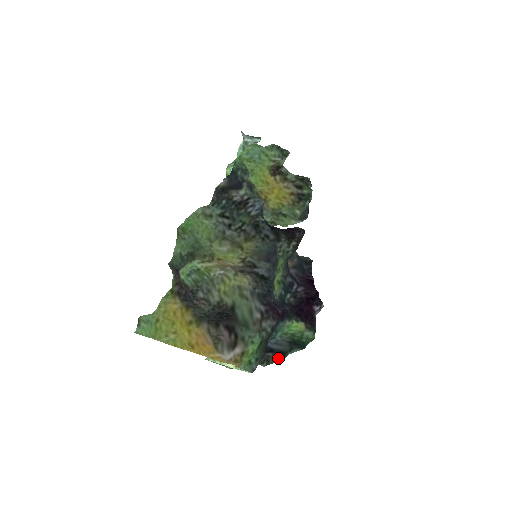
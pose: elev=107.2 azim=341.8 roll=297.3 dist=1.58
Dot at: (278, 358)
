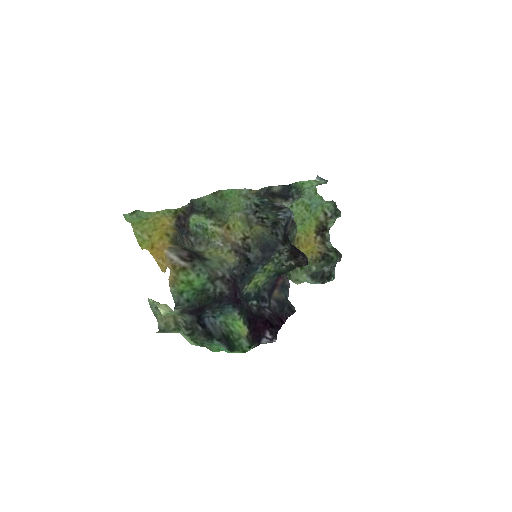
Dot at: (203, 336)
